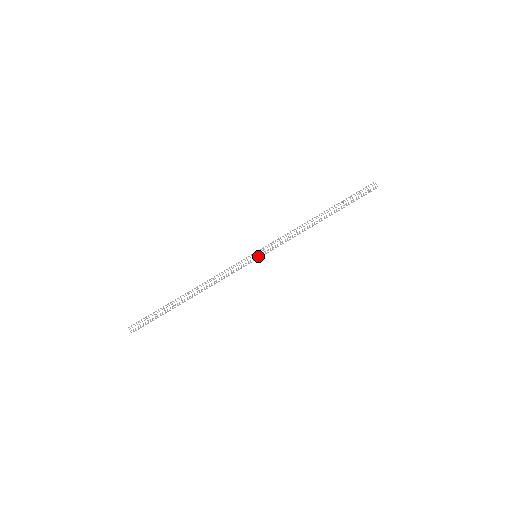
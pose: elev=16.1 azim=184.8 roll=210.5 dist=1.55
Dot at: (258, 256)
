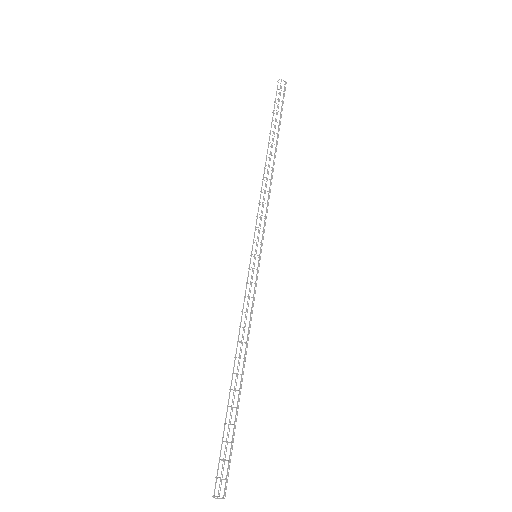
Dot at: (255, 254)
